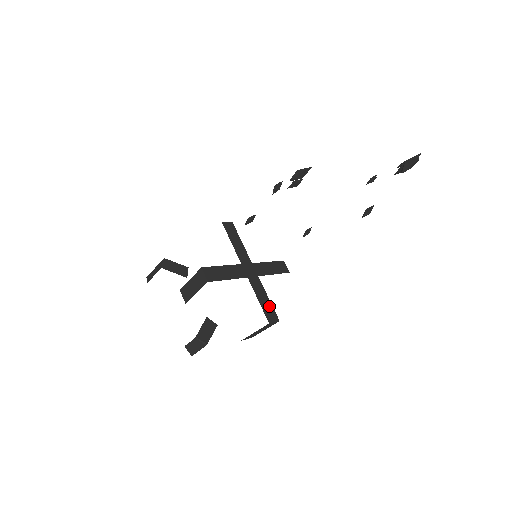
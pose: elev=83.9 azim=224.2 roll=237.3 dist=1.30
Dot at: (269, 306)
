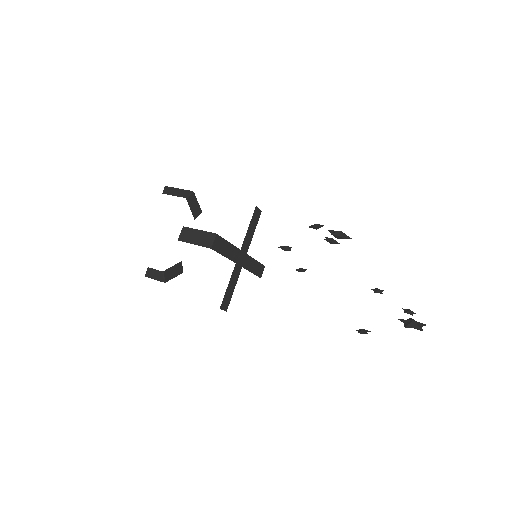
Dot at: (230, 295)
